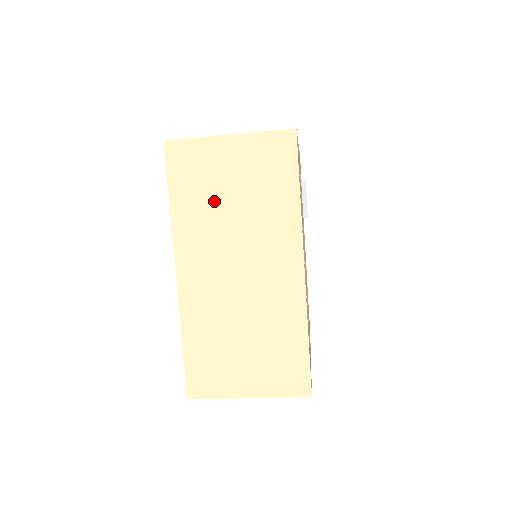
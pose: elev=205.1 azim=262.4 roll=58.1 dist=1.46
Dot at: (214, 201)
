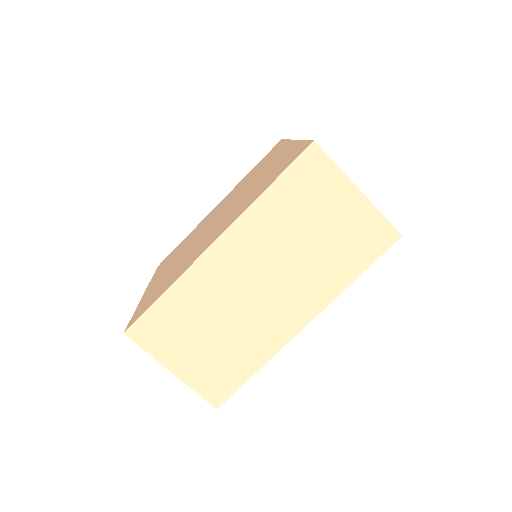
Dot at: (299, 222)
